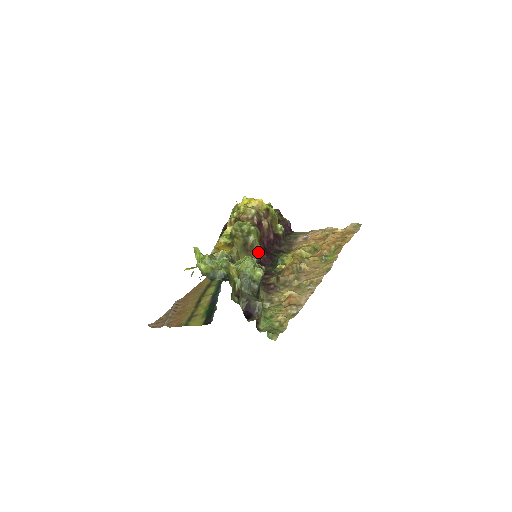
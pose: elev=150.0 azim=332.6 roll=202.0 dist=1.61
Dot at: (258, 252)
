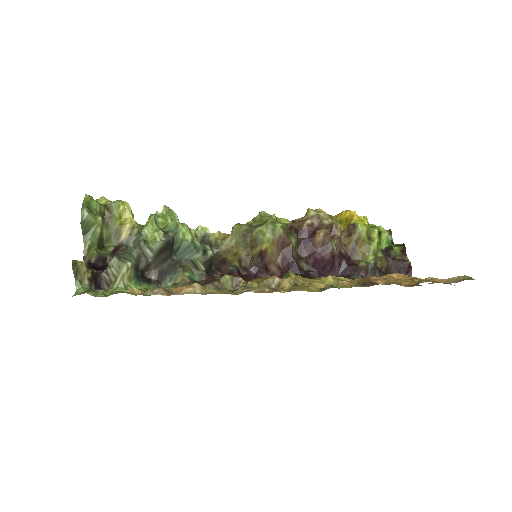
Dot at: (260, 251)
